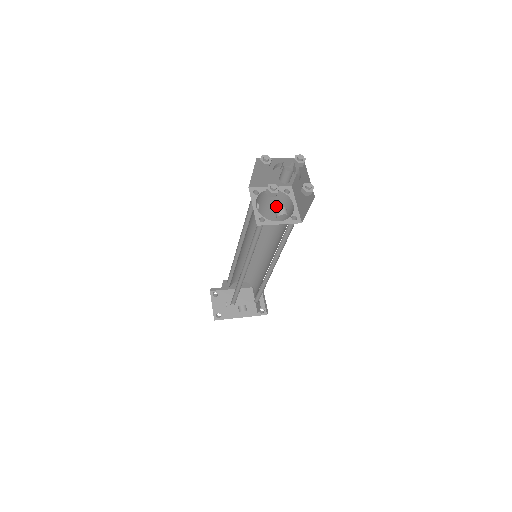
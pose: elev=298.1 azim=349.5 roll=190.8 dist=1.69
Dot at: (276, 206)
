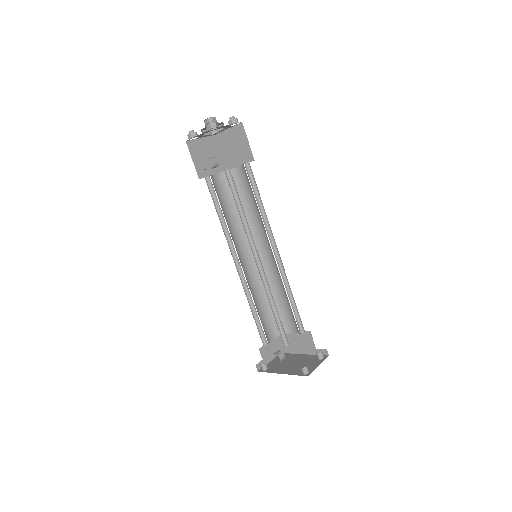
Dot at: (250, 186)
